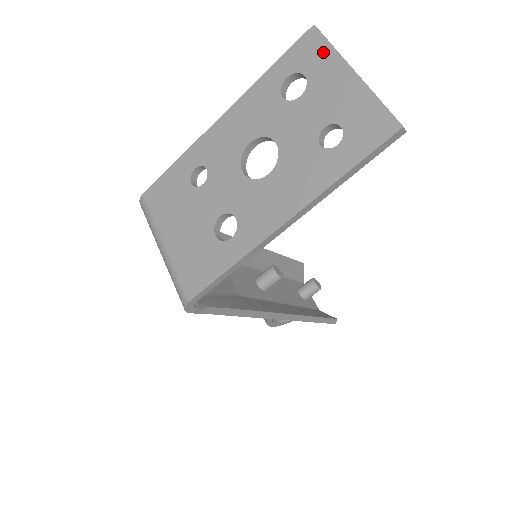
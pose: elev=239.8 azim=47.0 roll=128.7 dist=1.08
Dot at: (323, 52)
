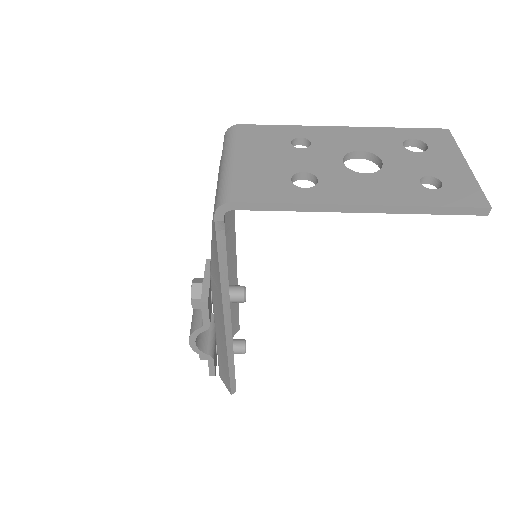
Dot at: (448, 143)
